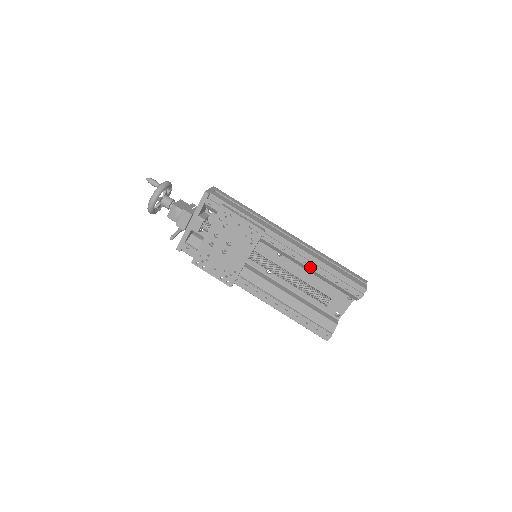
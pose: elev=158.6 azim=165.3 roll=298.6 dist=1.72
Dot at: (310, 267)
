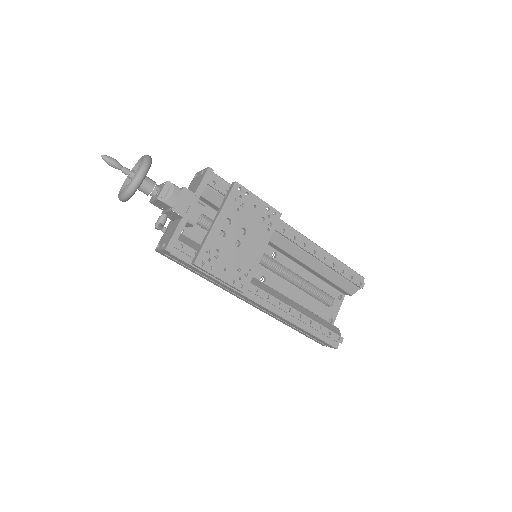
Dot at: (320, 257)
